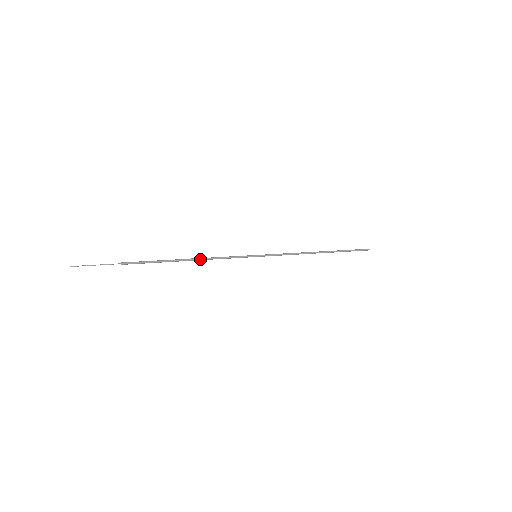
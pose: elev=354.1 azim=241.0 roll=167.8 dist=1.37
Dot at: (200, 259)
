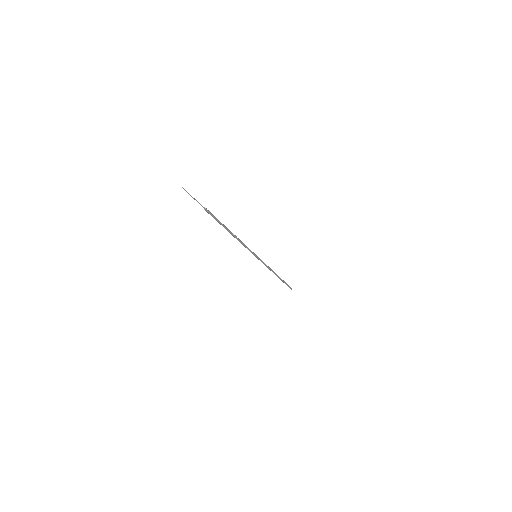
Dot at: (236, 238)
